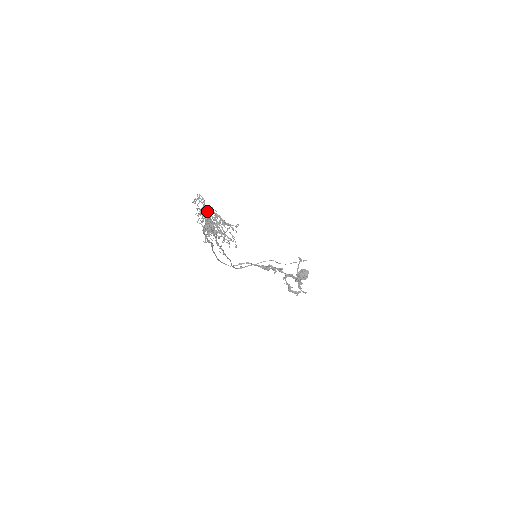
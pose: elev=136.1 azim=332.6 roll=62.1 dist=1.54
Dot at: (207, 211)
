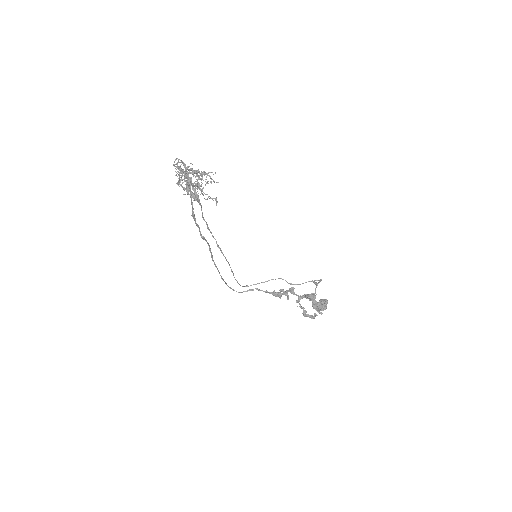
Dot at: (185, 168)
